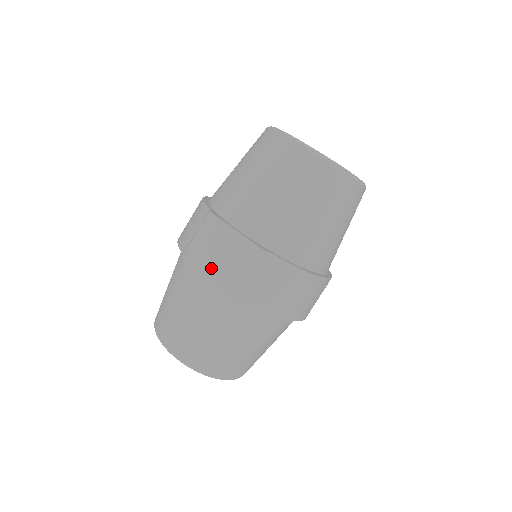
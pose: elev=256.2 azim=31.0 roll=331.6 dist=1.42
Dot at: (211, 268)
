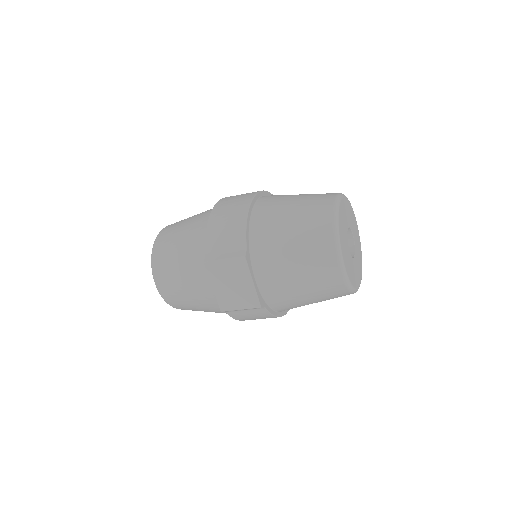
Dot at: (220, 287)
